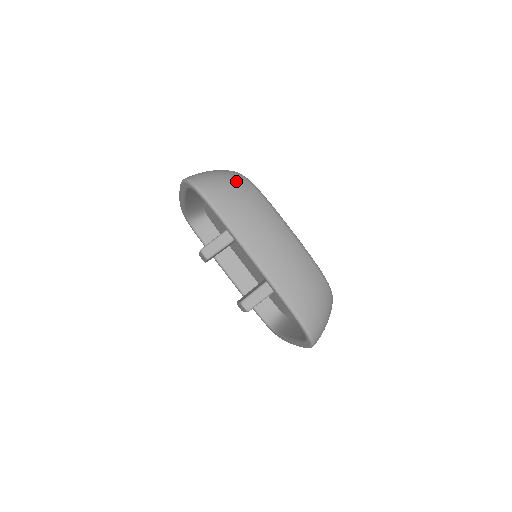
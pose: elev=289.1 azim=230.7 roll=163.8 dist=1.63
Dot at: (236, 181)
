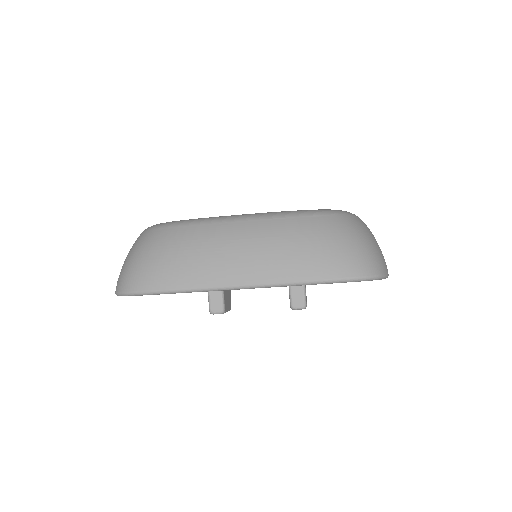
Dot at: (147, 243)
